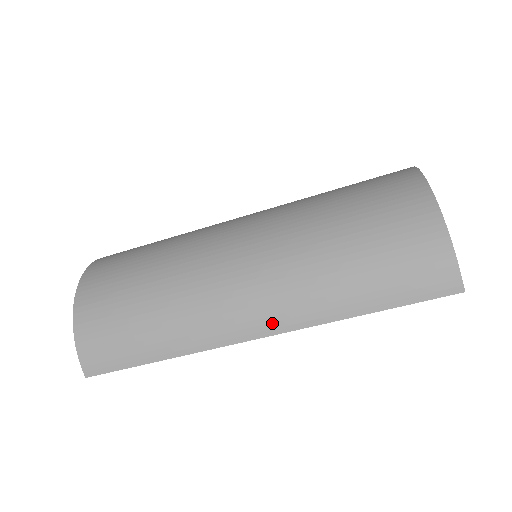
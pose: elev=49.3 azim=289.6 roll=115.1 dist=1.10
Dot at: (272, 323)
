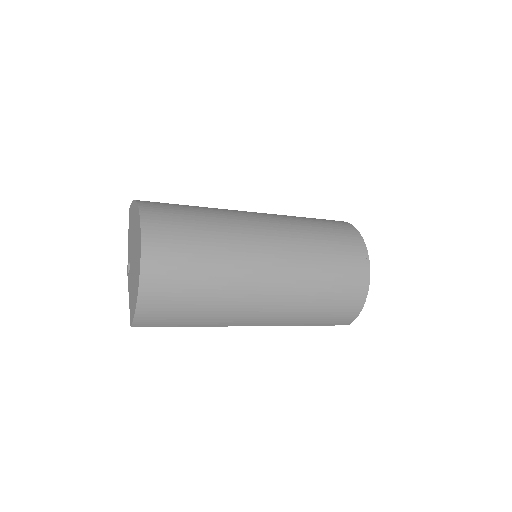
Dot at: (265, 323)
